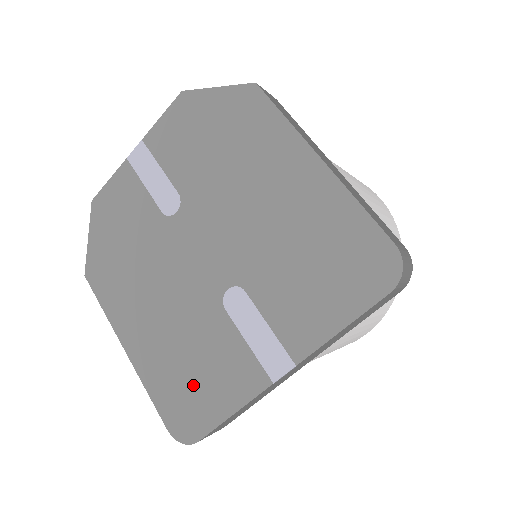
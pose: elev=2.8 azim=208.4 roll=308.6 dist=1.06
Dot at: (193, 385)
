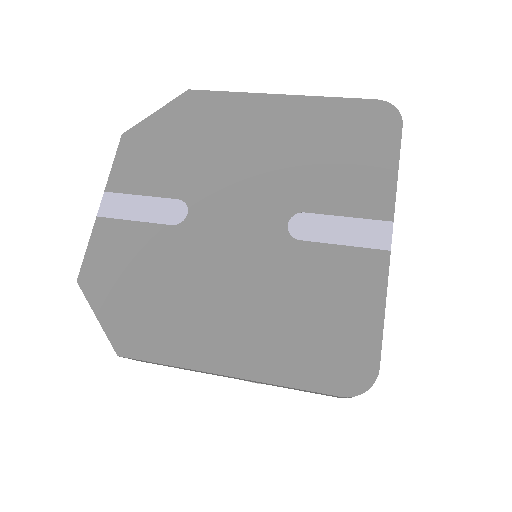
Dot at: (328, 327)
